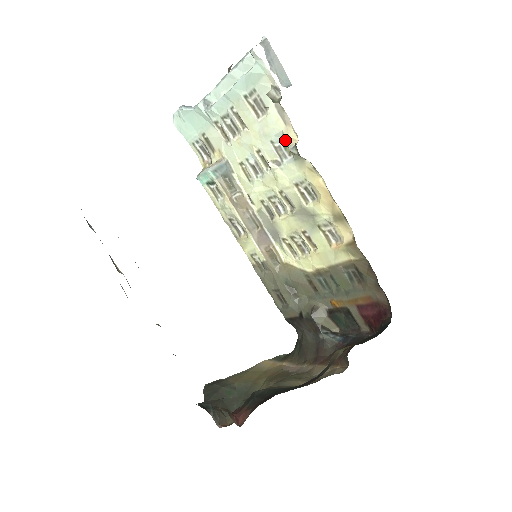
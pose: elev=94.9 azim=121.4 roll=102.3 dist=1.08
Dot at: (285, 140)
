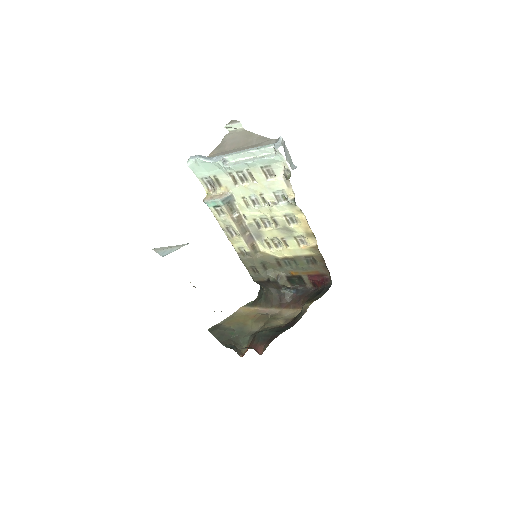
Dot at: (284, 194)
